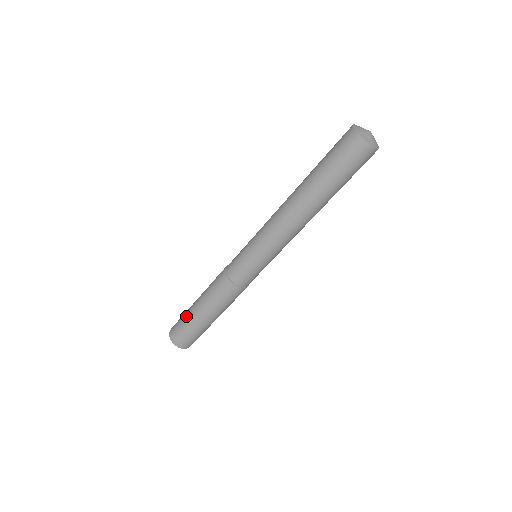
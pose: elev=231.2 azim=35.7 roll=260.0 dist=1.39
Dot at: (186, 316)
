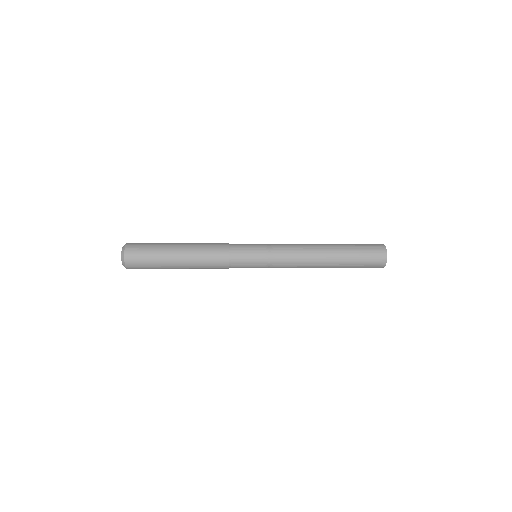
Dot at: (160, 267)
